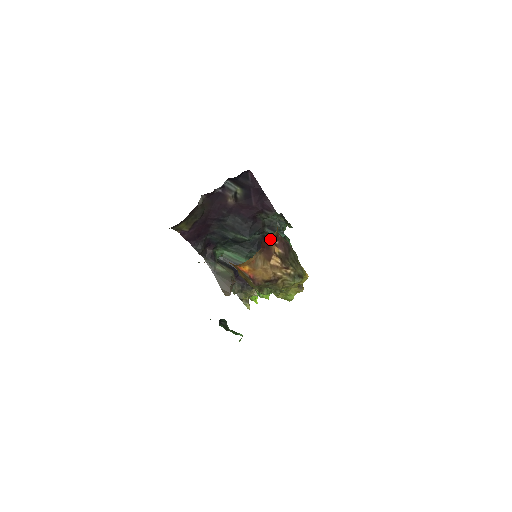
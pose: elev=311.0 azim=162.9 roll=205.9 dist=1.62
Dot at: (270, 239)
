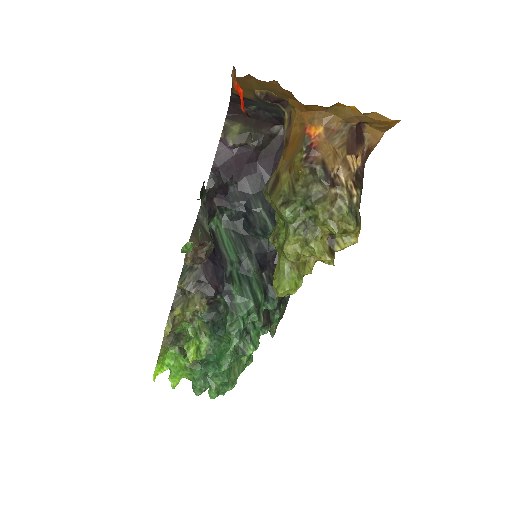
Dot at: (364, 141)
